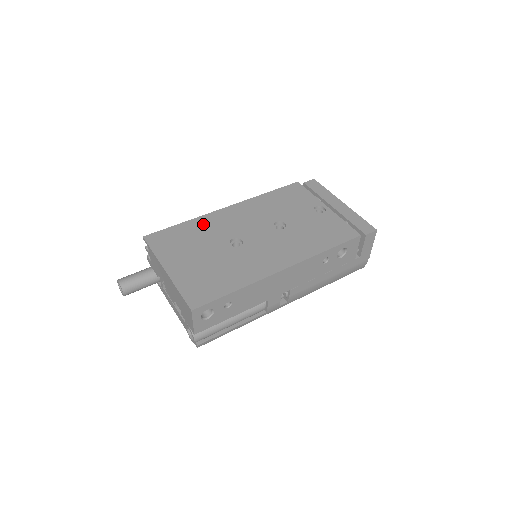
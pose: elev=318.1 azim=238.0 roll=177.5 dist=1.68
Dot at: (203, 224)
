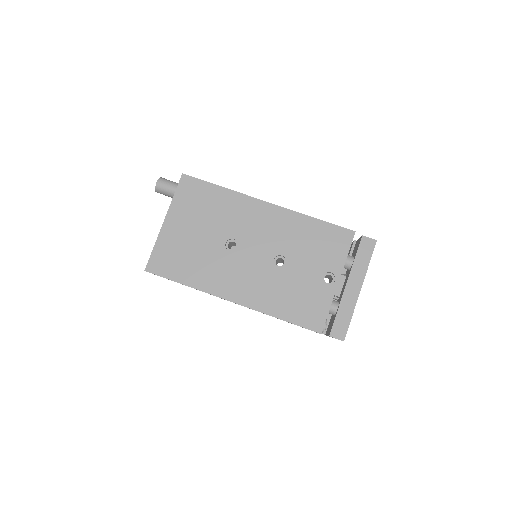
Dot at: (232, 203)
